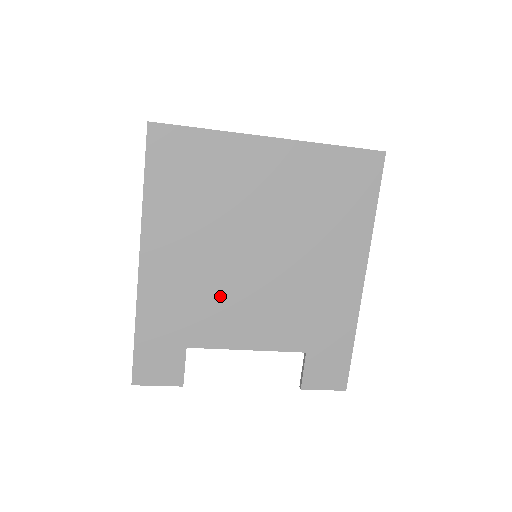
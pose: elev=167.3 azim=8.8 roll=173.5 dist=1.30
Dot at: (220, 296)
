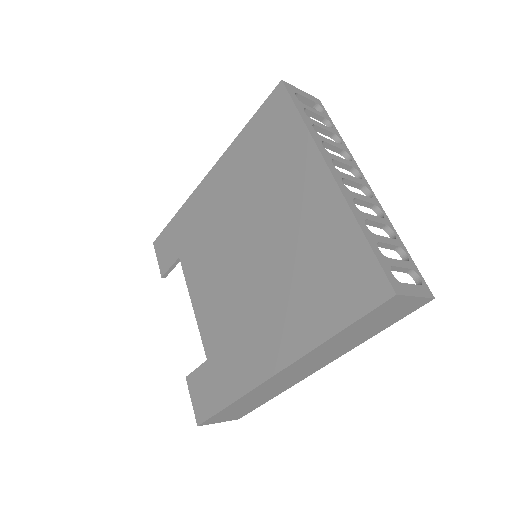
Dot at: (212, 249)
